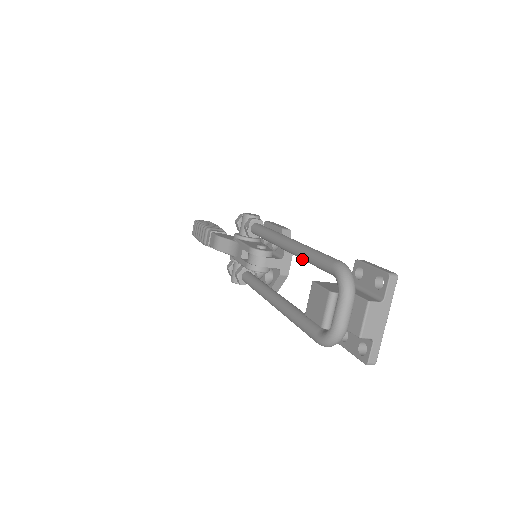
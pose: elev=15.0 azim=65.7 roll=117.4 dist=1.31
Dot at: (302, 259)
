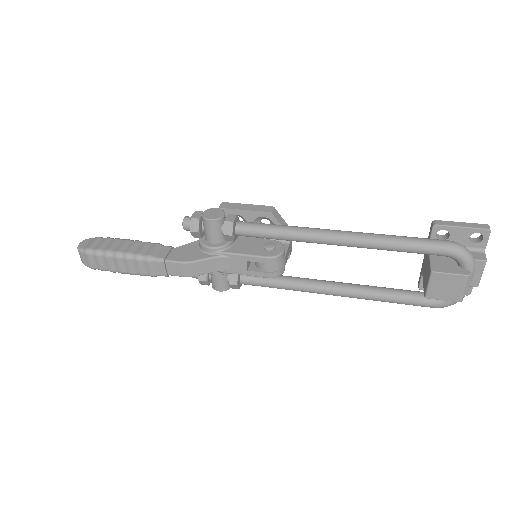
Dot at: occluded
